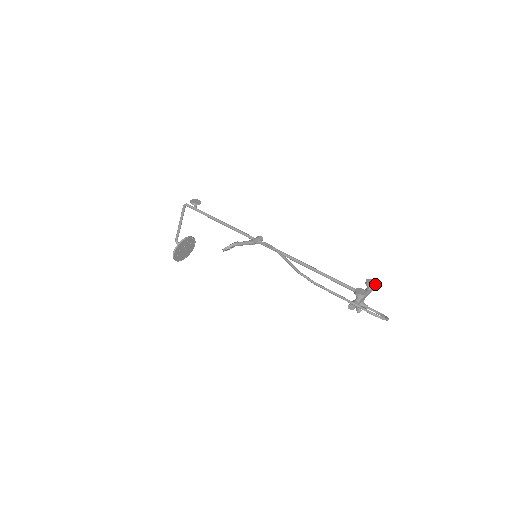
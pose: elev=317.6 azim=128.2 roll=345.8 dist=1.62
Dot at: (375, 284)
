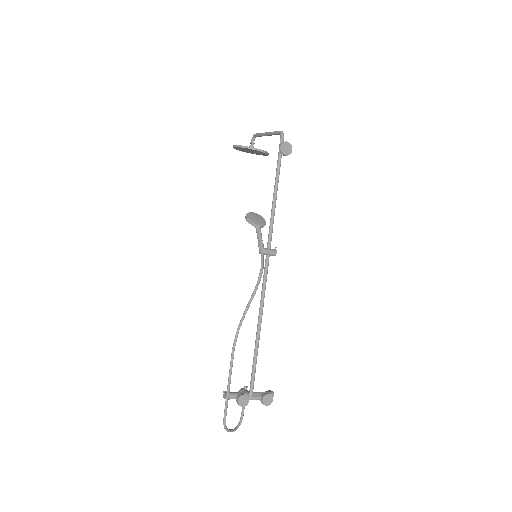
Dot at: (266, 405)
